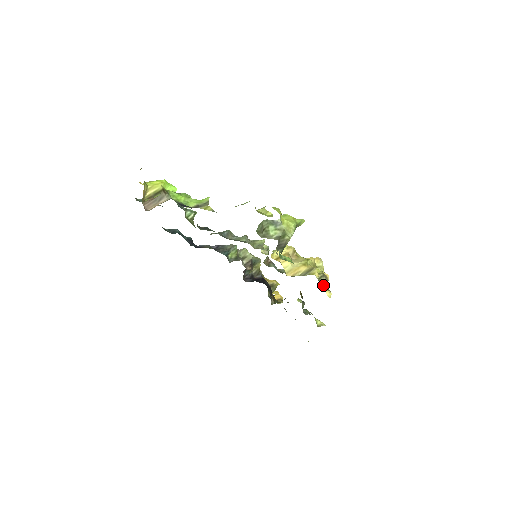
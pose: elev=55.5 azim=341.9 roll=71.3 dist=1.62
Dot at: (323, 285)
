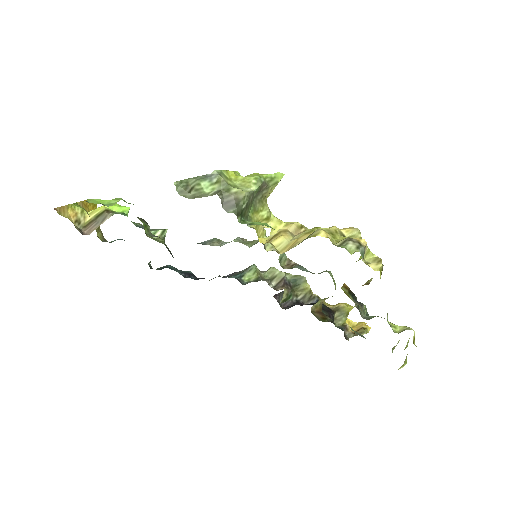
Dot at: (349, 251)
